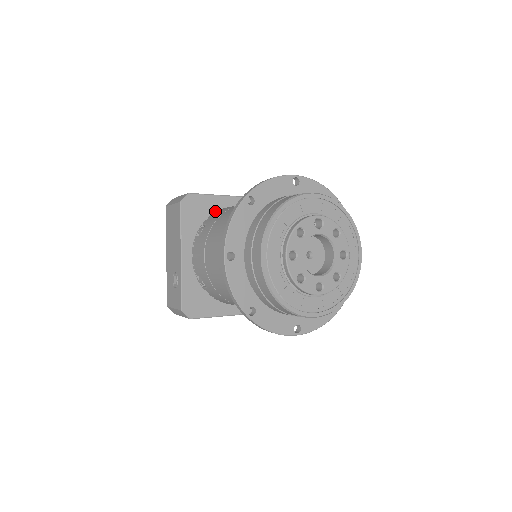
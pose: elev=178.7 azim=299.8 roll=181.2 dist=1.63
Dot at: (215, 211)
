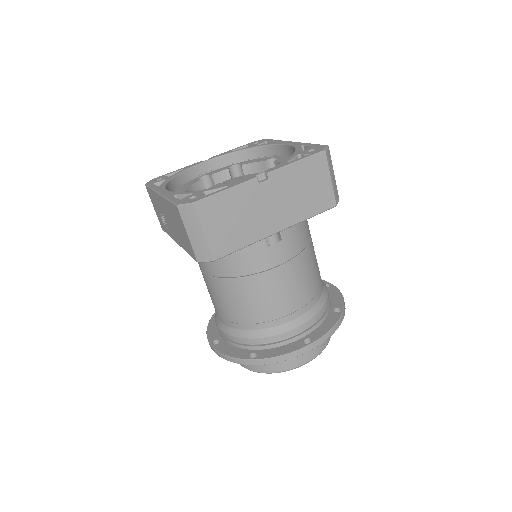
Dot at: occluded
